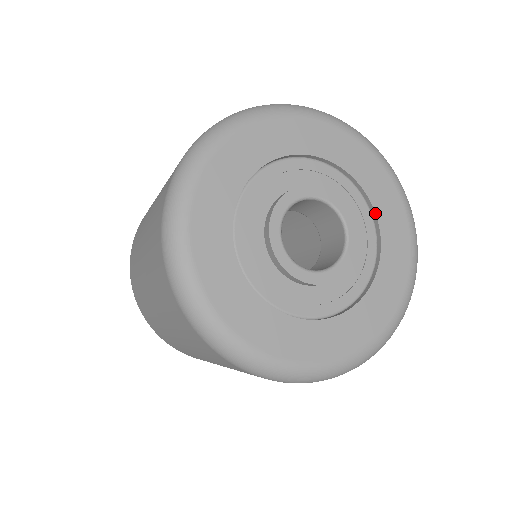
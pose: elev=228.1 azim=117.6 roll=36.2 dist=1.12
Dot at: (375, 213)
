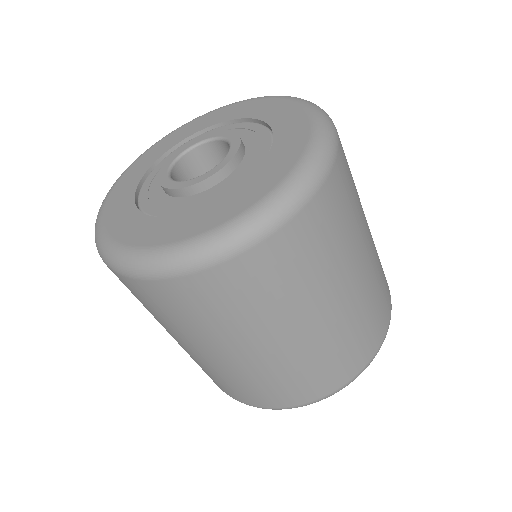
Dot at: (261, 121)
